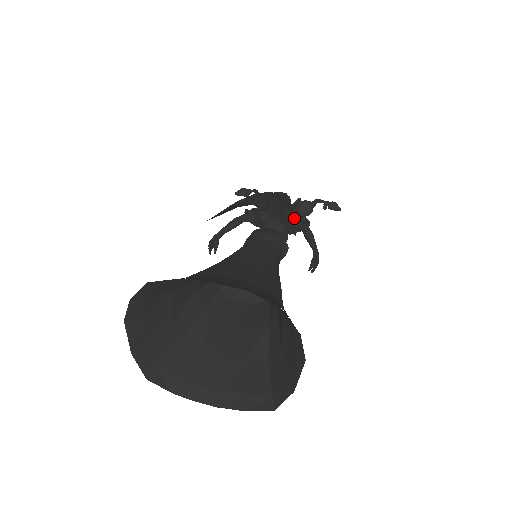
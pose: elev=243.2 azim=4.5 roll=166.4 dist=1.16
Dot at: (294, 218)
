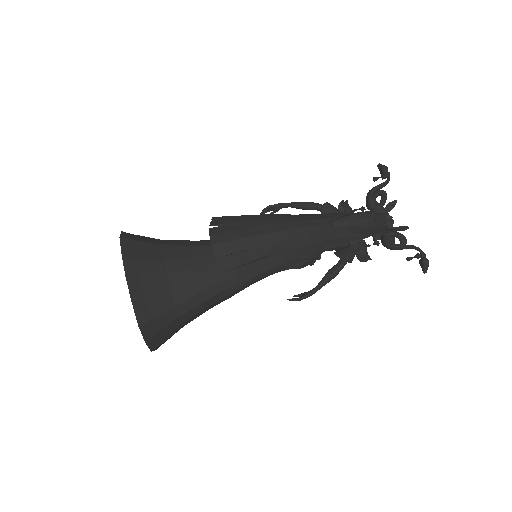
Dot at: (354, 246)
